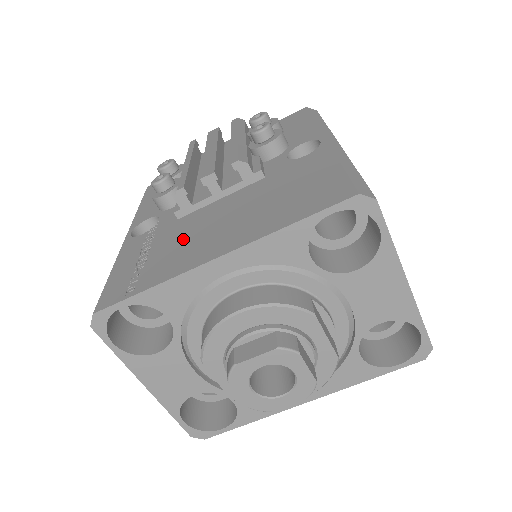
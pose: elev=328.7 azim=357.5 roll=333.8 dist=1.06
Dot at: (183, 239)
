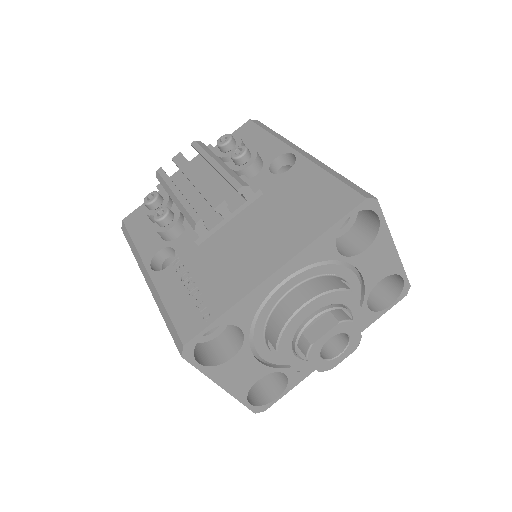
Dot at: (223, 262)
